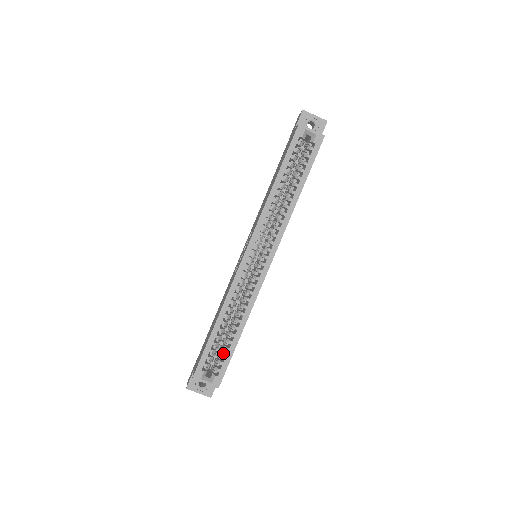
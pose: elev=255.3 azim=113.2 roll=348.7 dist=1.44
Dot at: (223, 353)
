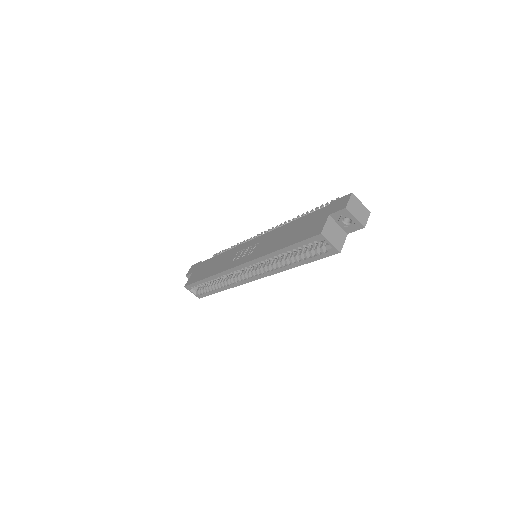
Dot at: (207, 289)
